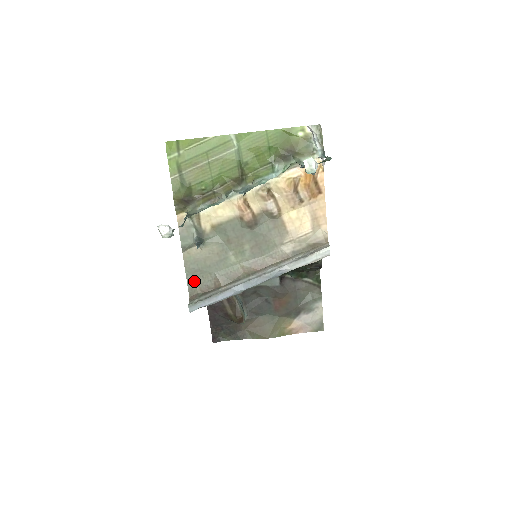
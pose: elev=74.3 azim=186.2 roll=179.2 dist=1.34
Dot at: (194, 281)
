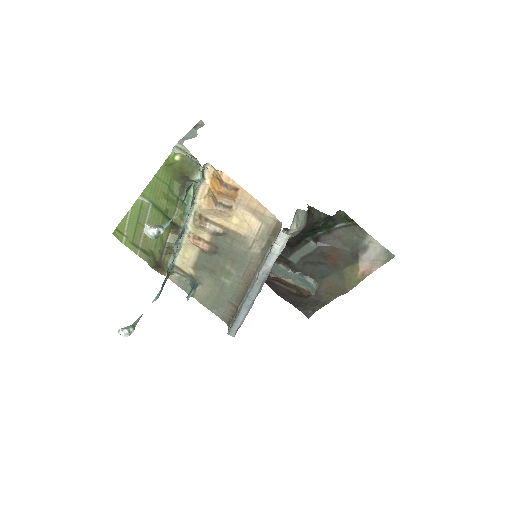
Dot at: (219, 312)
